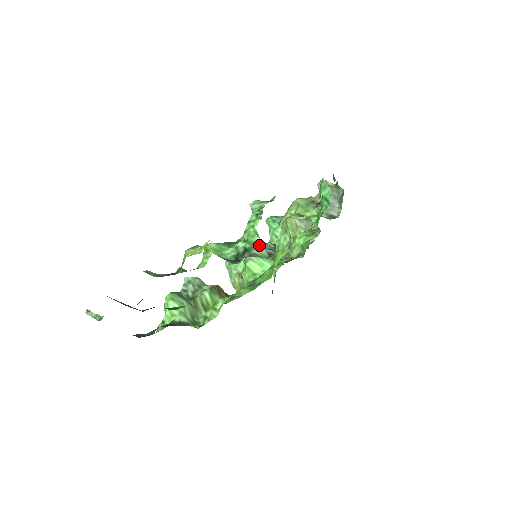
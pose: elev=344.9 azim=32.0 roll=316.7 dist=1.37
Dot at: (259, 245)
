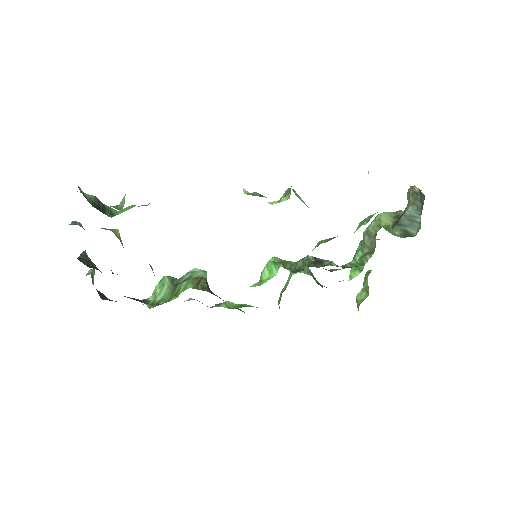
Dot at: (124, 197)
